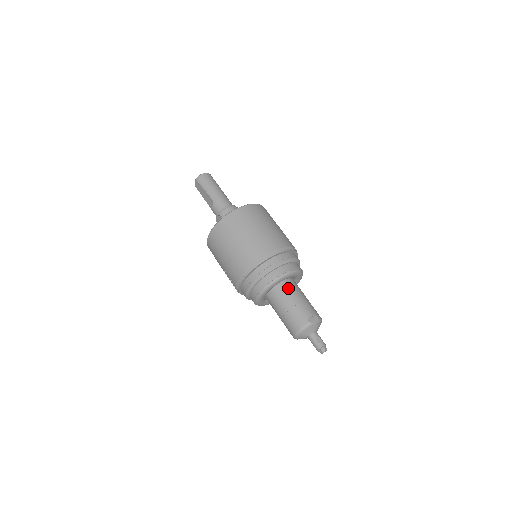
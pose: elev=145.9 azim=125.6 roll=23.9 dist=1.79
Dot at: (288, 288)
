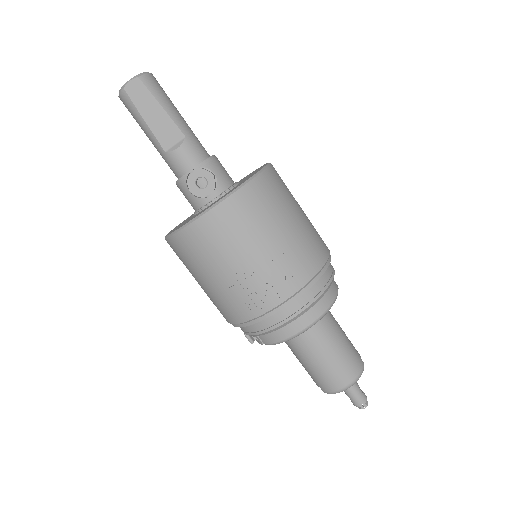
Dot at: occluded
